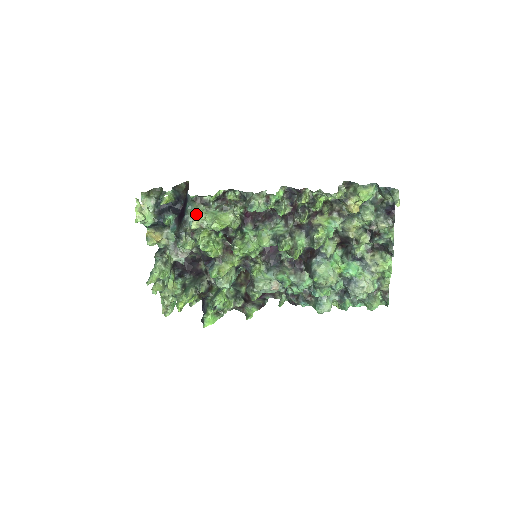
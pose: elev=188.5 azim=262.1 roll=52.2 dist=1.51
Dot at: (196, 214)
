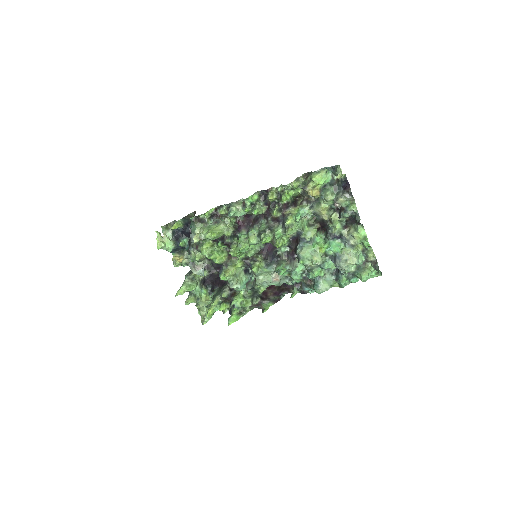
Dot at: (197, 231)
